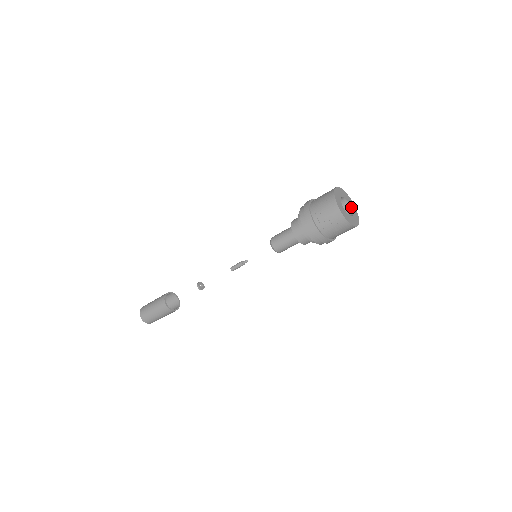
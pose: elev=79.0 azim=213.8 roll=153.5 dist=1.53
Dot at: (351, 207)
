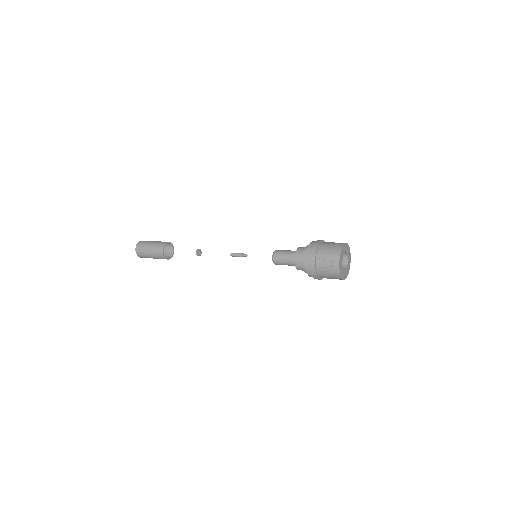
Dot at: (348, 259)
